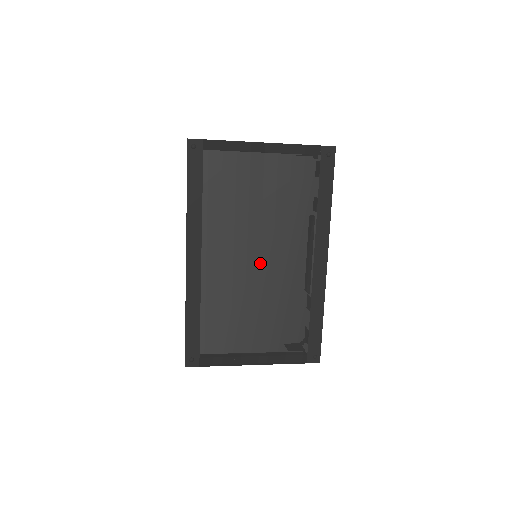
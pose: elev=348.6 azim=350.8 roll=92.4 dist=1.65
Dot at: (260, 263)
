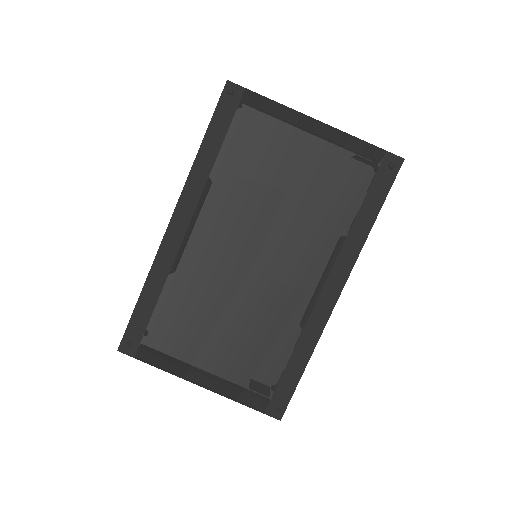
Dot at: (255, 264)
